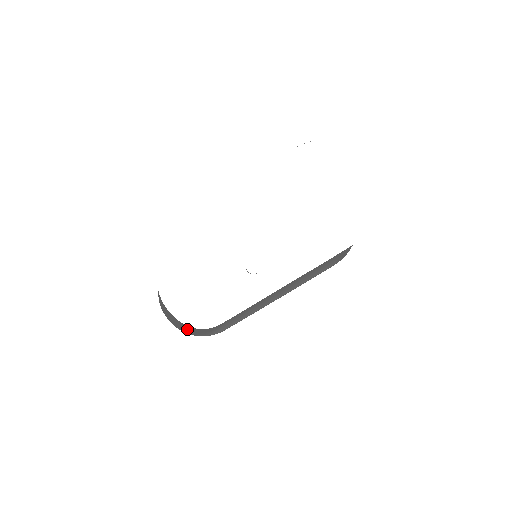
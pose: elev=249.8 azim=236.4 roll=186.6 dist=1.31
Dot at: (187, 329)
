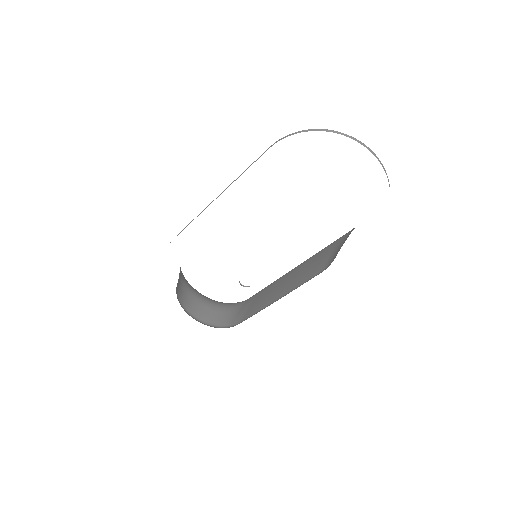
Dot at: (214, 316)
